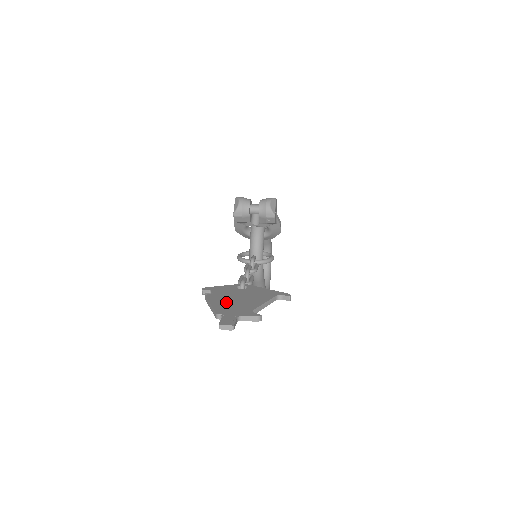
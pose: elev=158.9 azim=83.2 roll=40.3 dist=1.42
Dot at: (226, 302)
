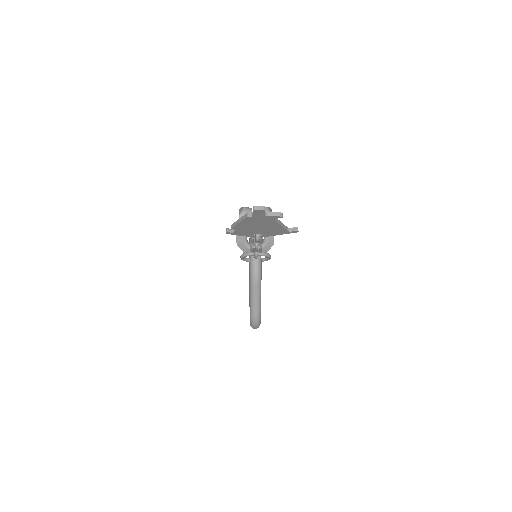
Dot at: occluded
